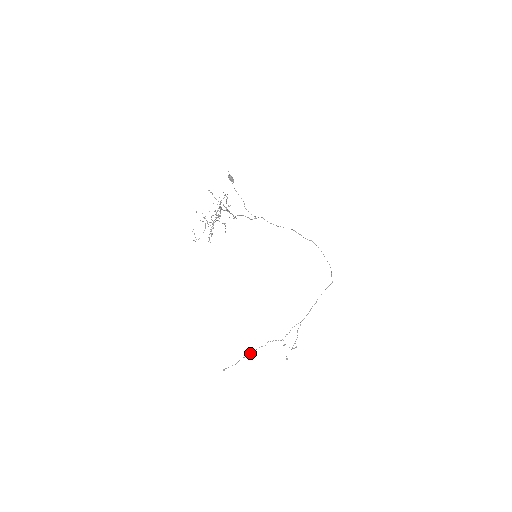
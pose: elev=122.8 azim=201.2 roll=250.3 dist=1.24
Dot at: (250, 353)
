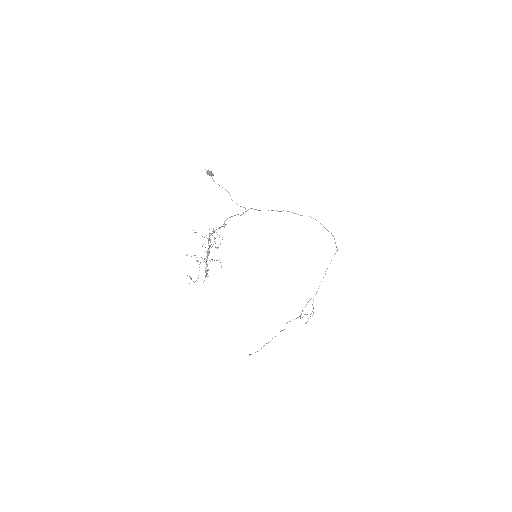
Dot at: occluded
